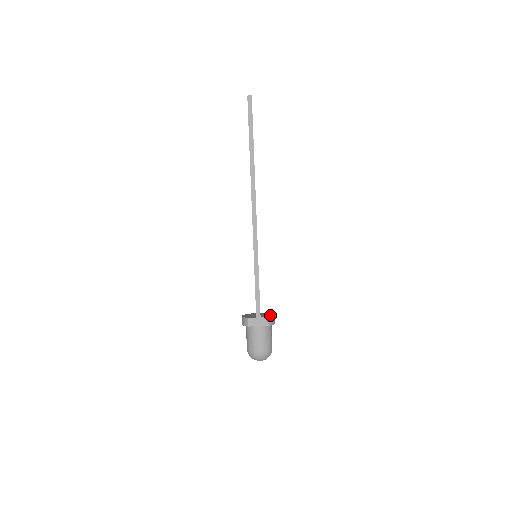
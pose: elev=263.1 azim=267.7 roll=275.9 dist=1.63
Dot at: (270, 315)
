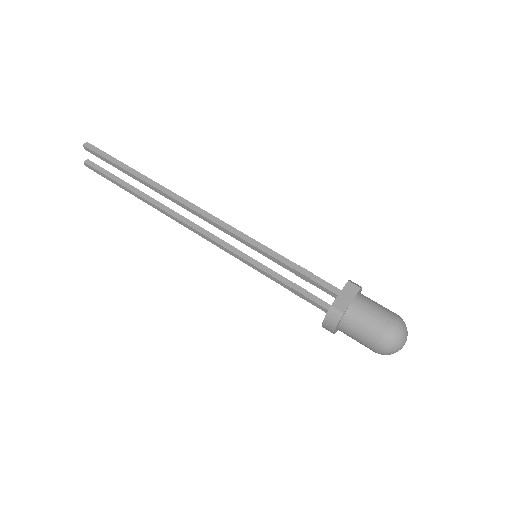
Dot at: occluded
